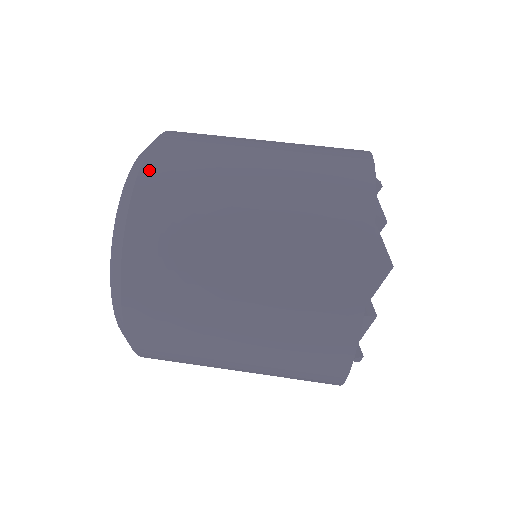
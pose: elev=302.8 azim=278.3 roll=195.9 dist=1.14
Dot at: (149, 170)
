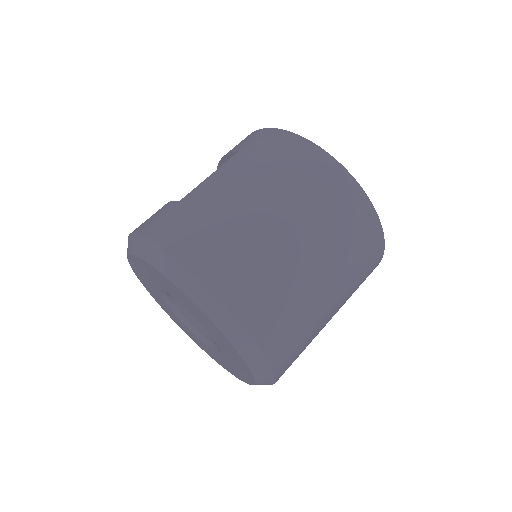
Dot at: (251, 322)
